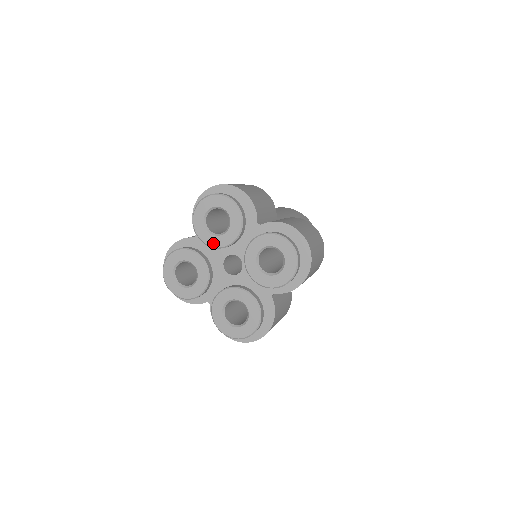
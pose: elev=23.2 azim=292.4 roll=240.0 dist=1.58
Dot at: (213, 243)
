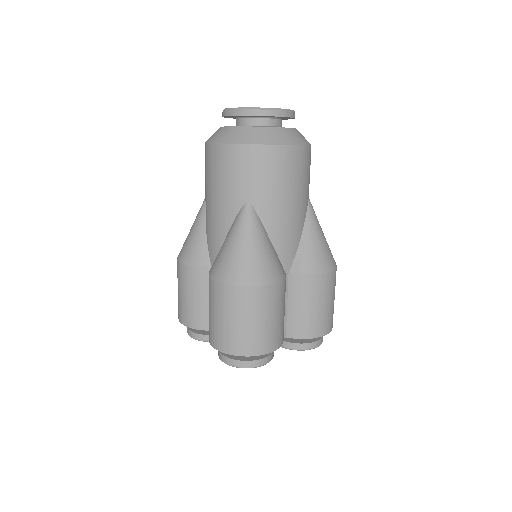
Dot at: occluded
